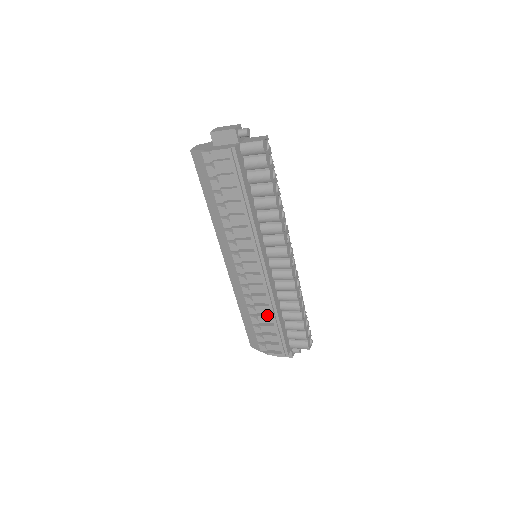
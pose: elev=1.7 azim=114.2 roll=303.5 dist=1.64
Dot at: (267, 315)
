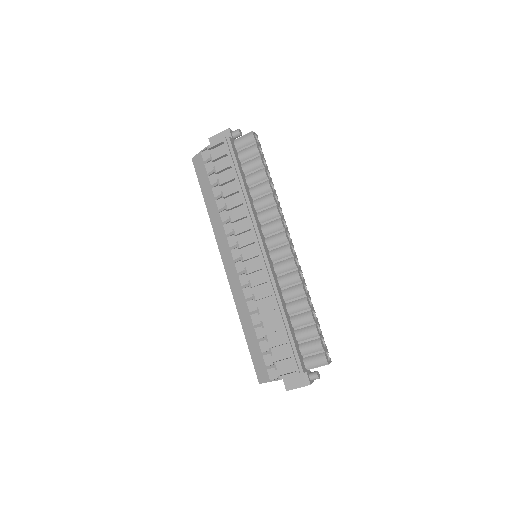
Dot at: (273, 317)
